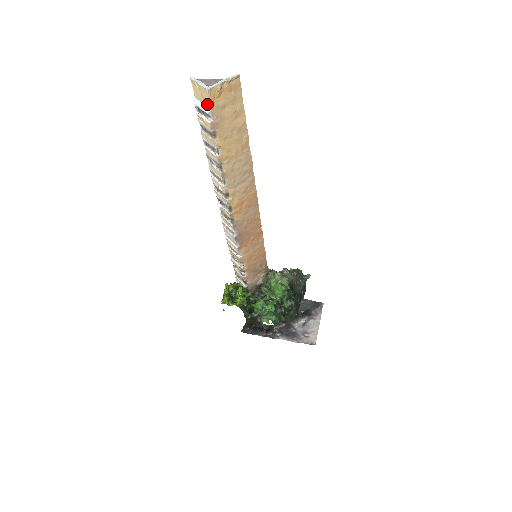
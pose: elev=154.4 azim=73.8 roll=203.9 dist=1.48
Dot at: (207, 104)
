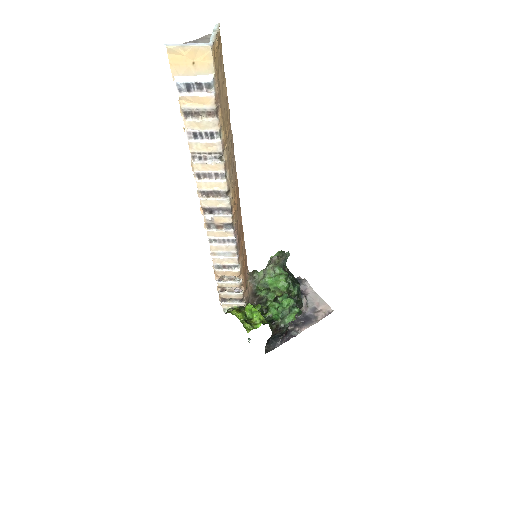
Dot at: (204, 71)
